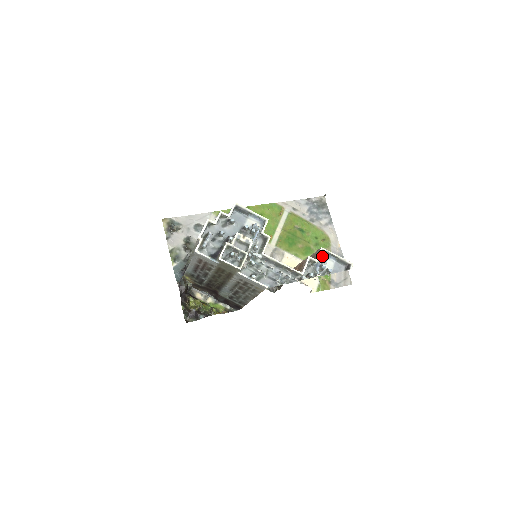
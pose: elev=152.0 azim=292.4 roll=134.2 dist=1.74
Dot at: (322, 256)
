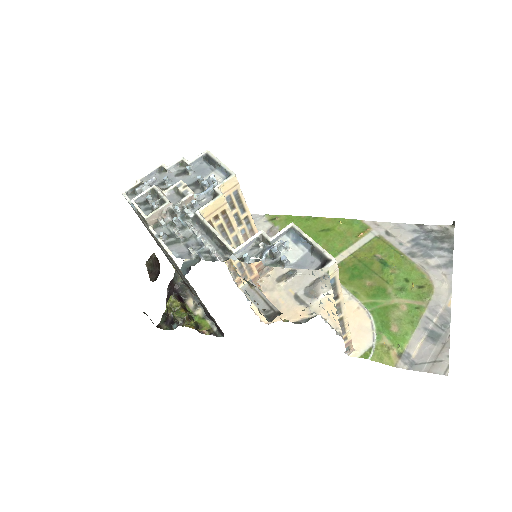
Dot at: (289, 238)
